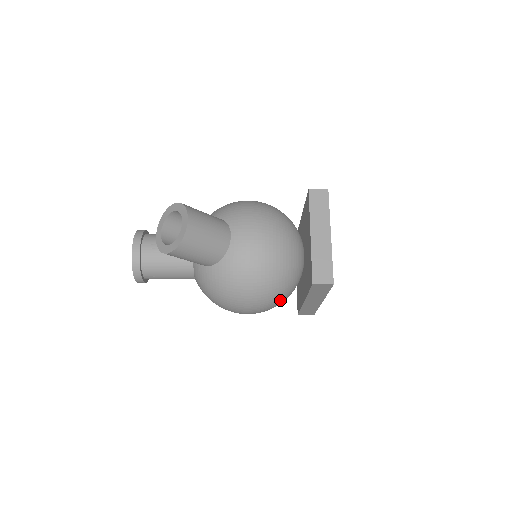
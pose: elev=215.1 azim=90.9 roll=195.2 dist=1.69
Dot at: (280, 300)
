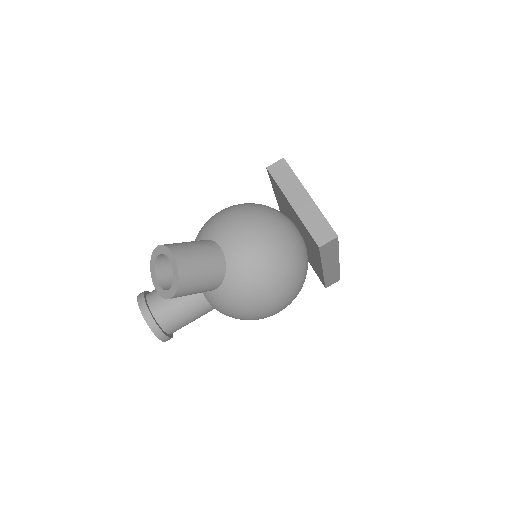
Dot at: (300, 282)
